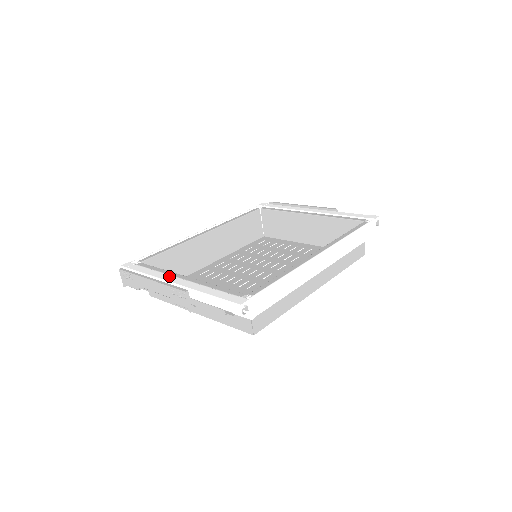
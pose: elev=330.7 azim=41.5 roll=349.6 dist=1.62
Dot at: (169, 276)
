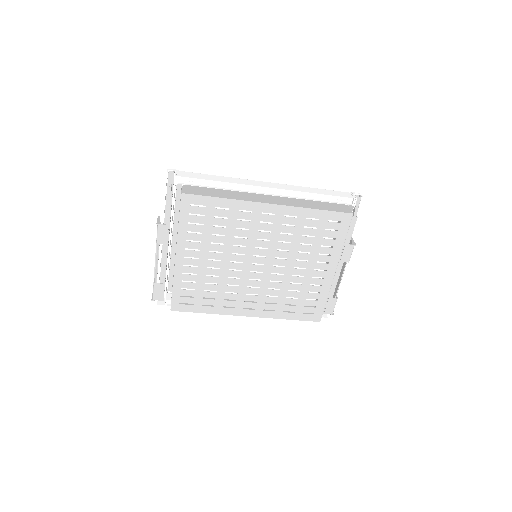
Dot at: (168, 249)
